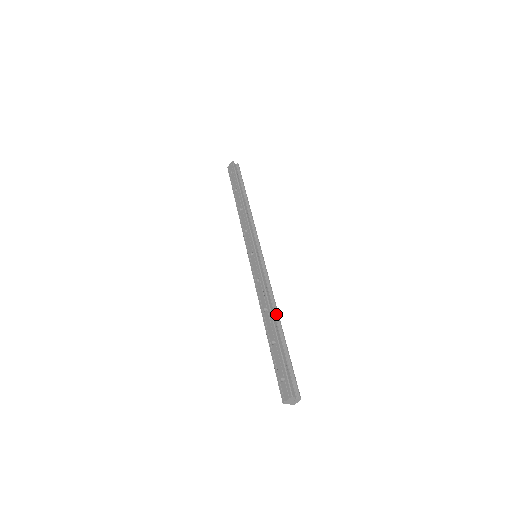
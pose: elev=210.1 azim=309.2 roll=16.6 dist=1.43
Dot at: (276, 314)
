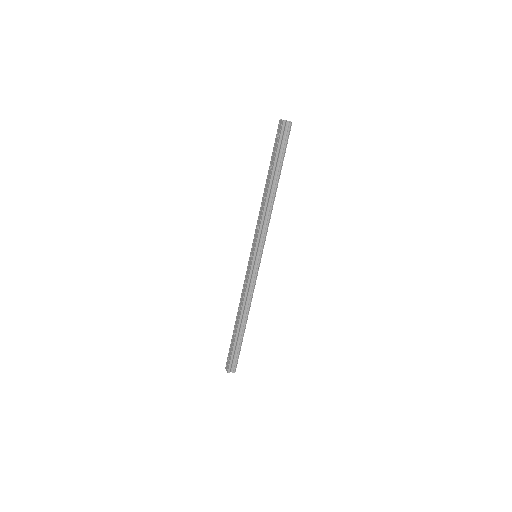
Dot at: (245, 316)
